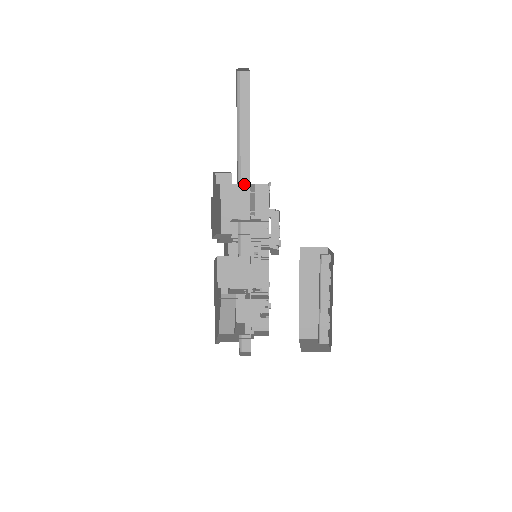
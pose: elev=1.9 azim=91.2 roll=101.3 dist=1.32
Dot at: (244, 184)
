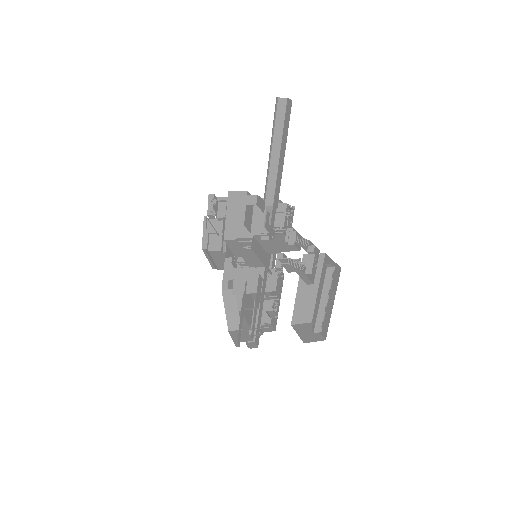
Dot at: occluded
